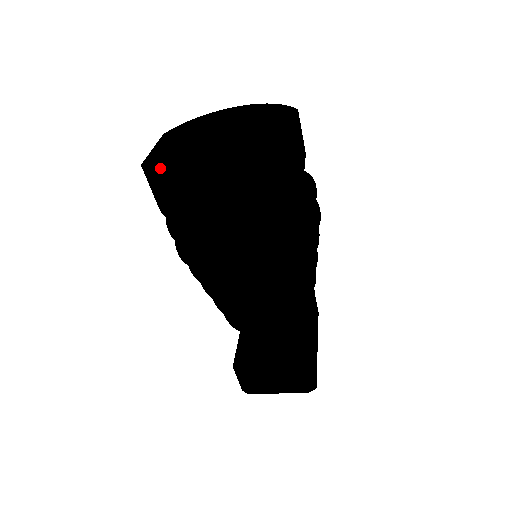
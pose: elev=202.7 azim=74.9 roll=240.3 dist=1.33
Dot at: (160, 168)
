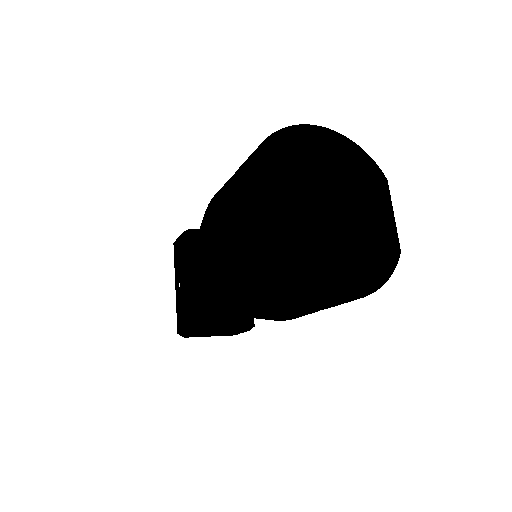
Dot at: (280, 252)
